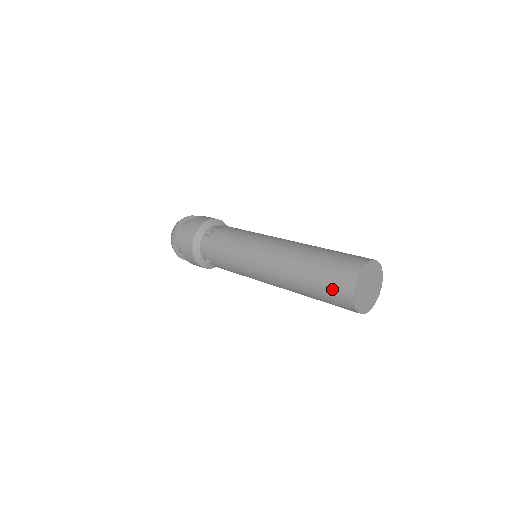
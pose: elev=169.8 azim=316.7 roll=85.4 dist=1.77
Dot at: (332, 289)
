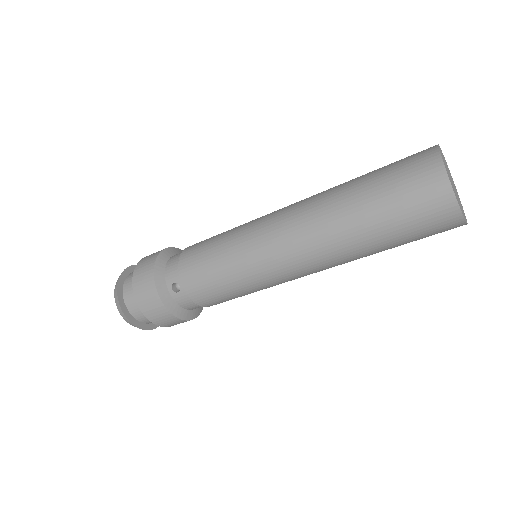
Dot at: (425, 232)
